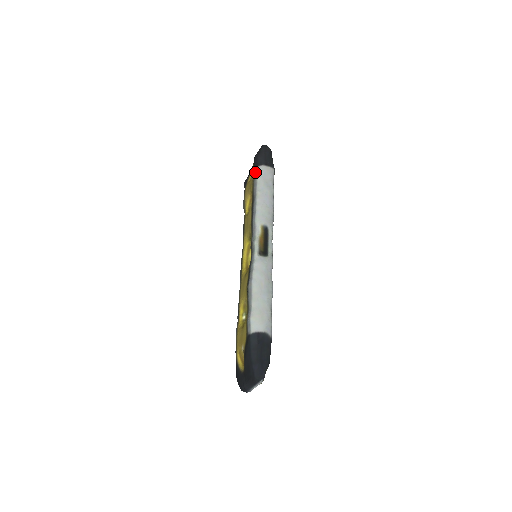
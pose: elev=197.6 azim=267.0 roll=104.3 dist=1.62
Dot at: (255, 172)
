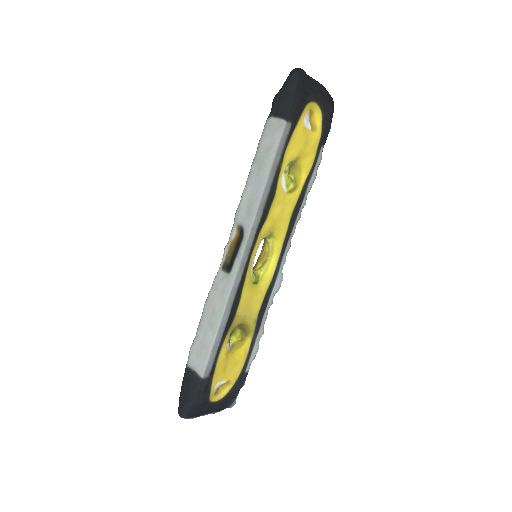
Dot at: occluded
